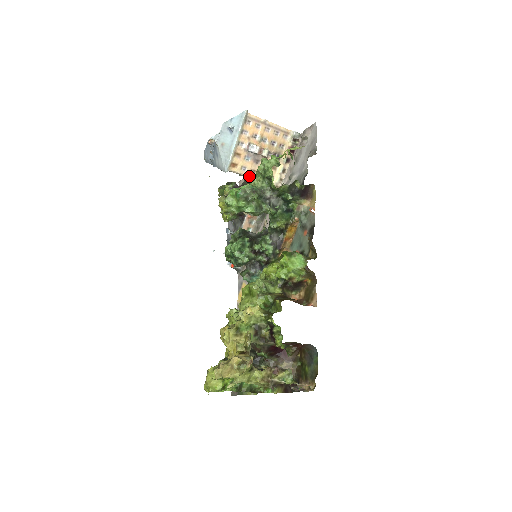
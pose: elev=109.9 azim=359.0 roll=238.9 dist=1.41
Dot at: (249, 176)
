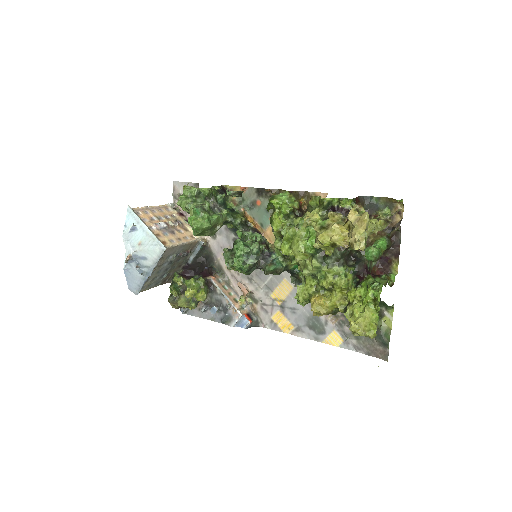
Dot at: (181, 244)
